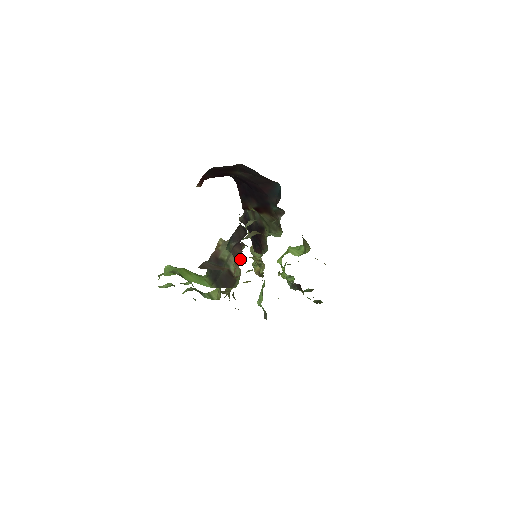
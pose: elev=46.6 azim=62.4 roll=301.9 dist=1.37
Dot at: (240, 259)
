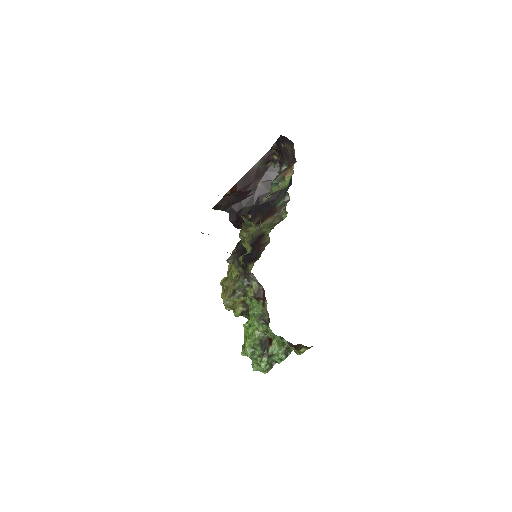
Dot at: (295, 162)
